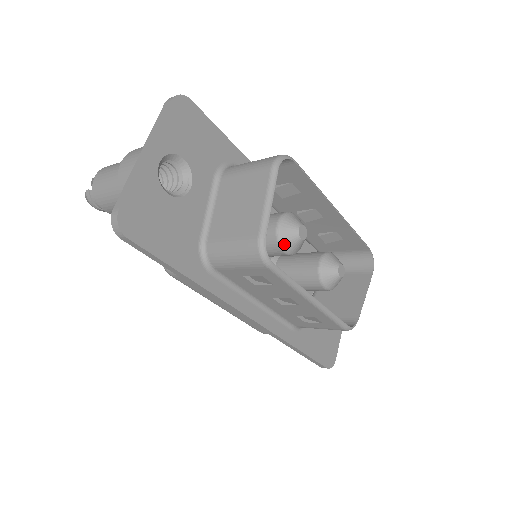
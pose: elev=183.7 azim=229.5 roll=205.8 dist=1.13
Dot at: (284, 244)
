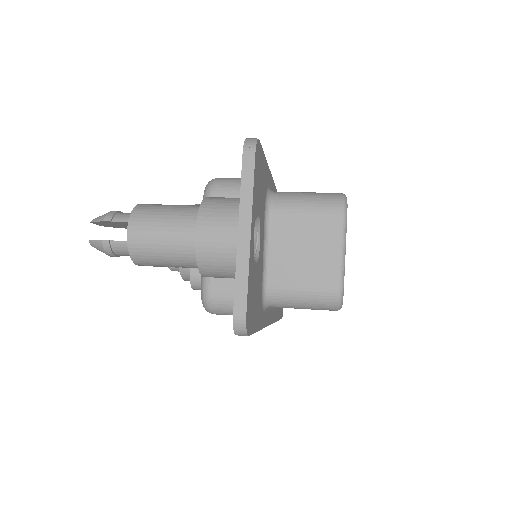
Dot at: occluded
